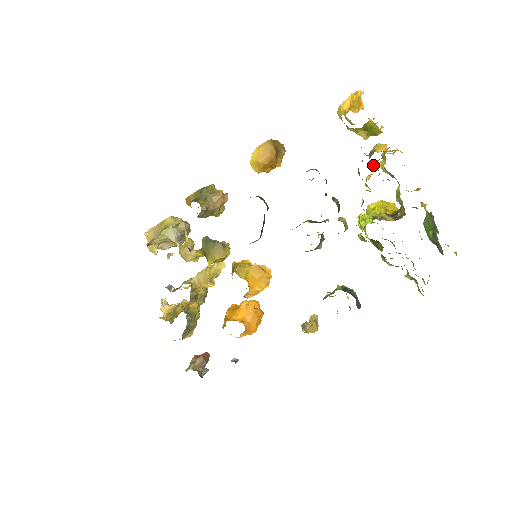
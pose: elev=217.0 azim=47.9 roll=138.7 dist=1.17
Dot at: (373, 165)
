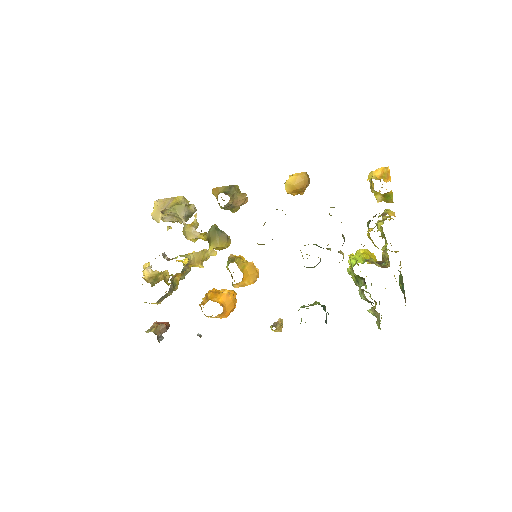
Dot at: (377, 222)
